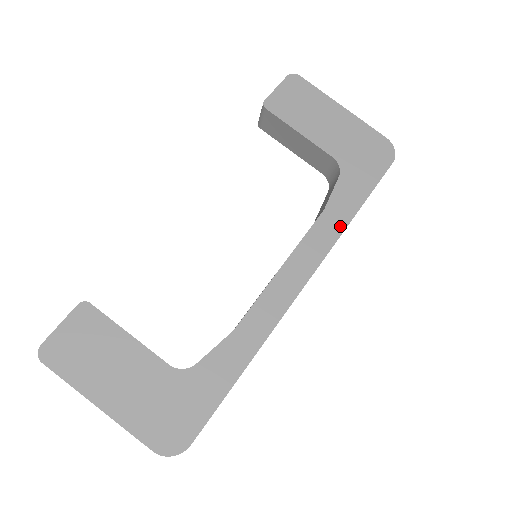
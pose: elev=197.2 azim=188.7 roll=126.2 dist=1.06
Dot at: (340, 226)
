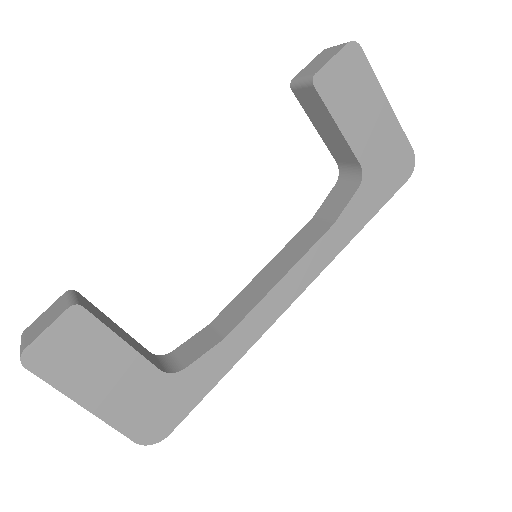
Dot at: (343, 242)
